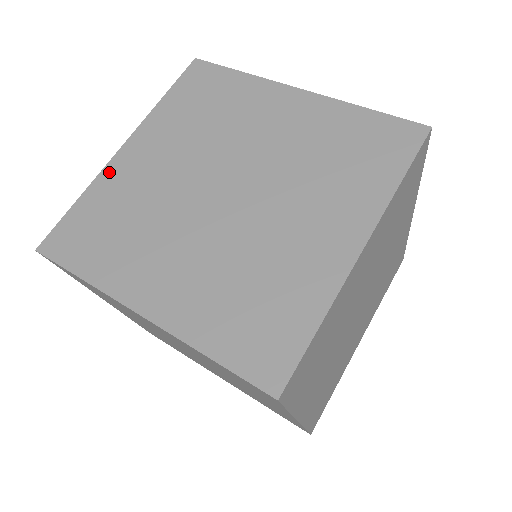
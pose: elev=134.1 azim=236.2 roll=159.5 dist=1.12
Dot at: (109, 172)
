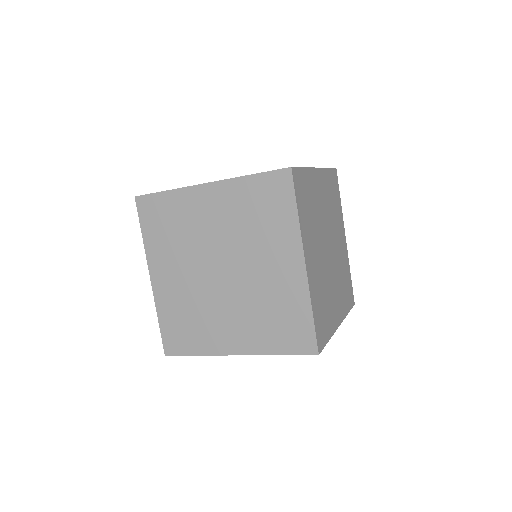
Dot at: occluded
